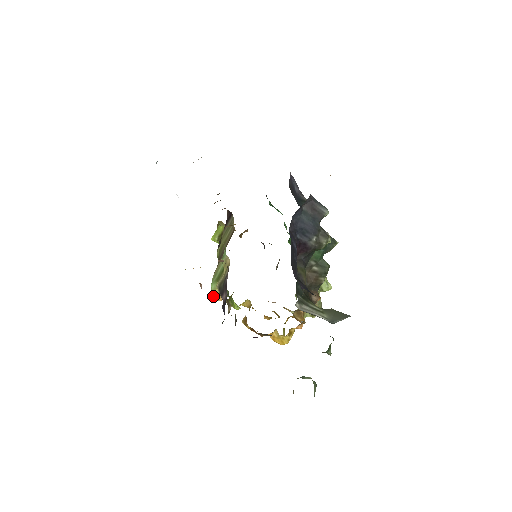
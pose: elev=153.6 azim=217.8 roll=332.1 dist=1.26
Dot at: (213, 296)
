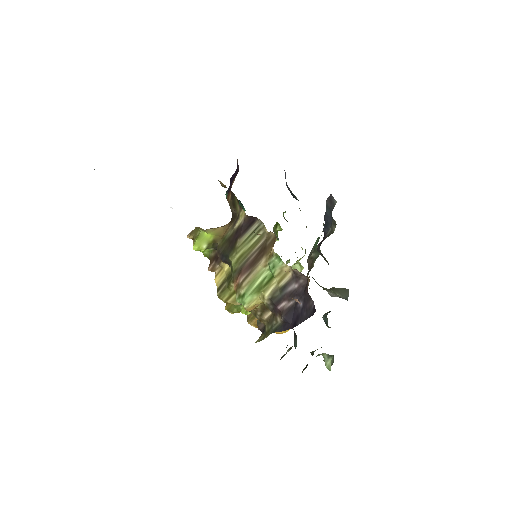
Dot at: (247, 308)
